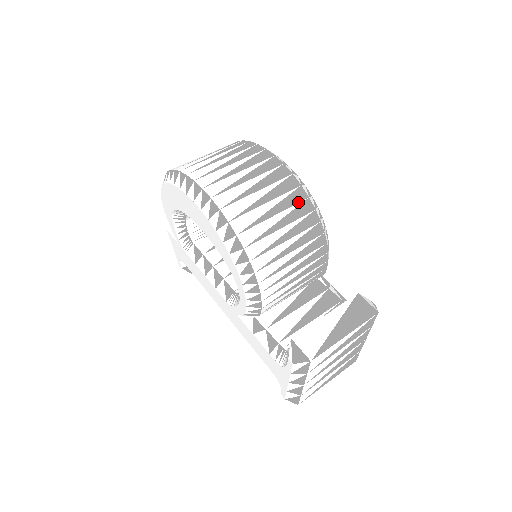
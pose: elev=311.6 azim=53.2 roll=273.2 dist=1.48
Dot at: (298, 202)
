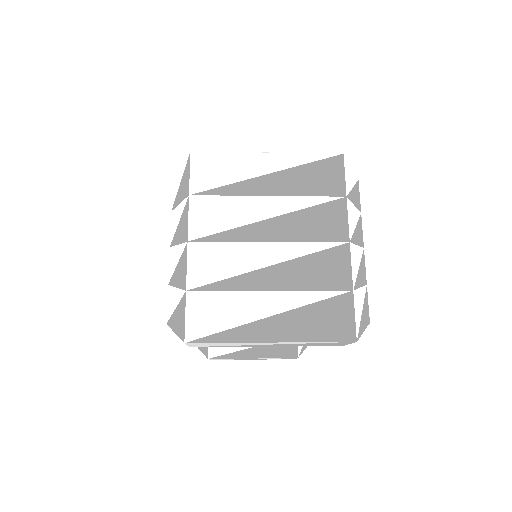
Dot at: occluded
